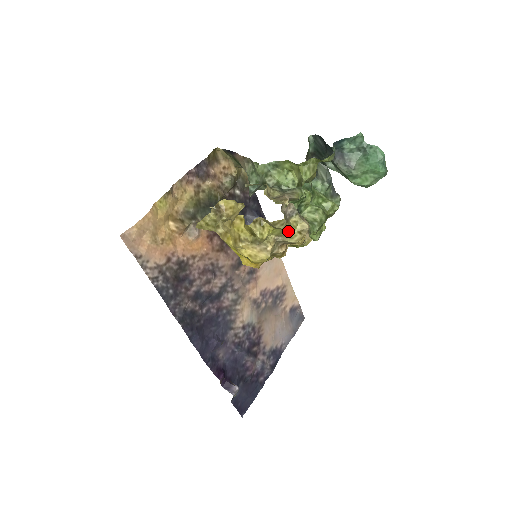
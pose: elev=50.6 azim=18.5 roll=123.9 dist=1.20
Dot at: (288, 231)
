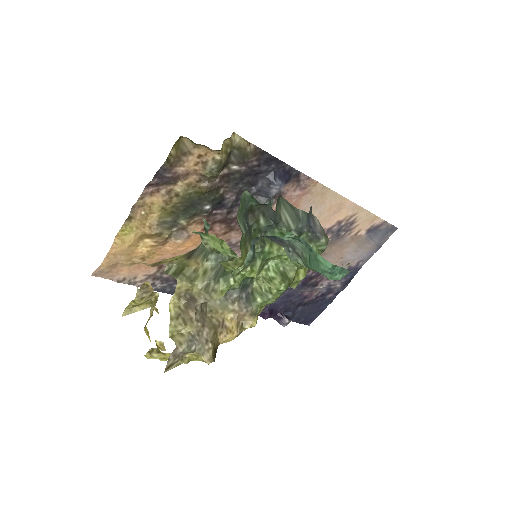
Dot at: (190, 360)
